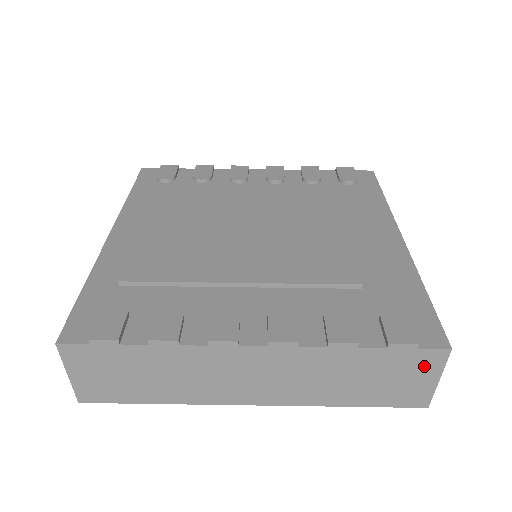
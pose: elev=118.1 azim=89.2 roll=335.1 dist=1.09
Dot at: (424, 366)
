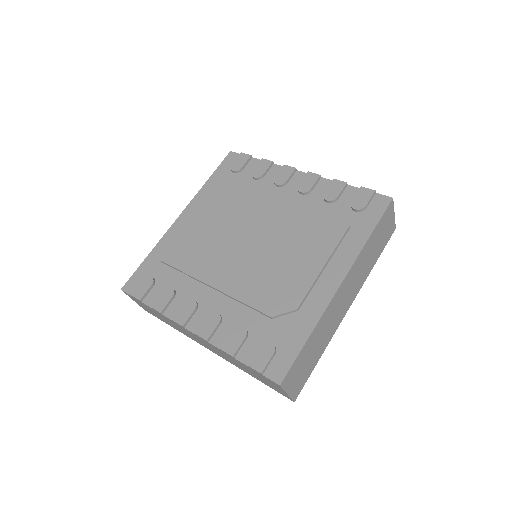
Dot at: (273, 384)
